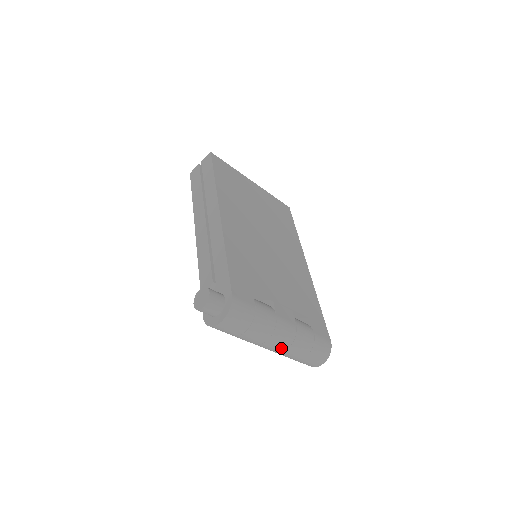
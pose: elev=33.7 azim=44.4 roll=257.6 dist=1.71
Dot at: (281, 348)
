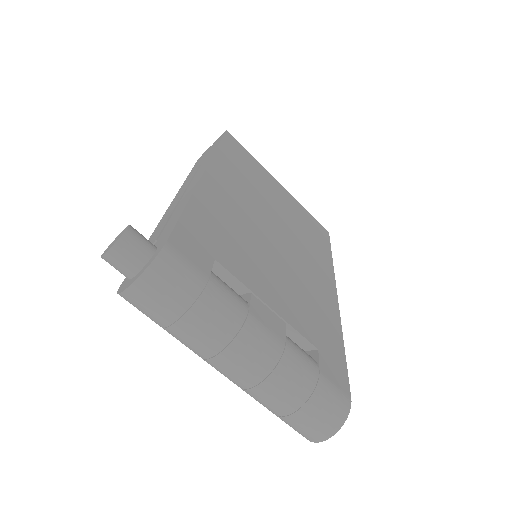
Dot at: (250, 376)
